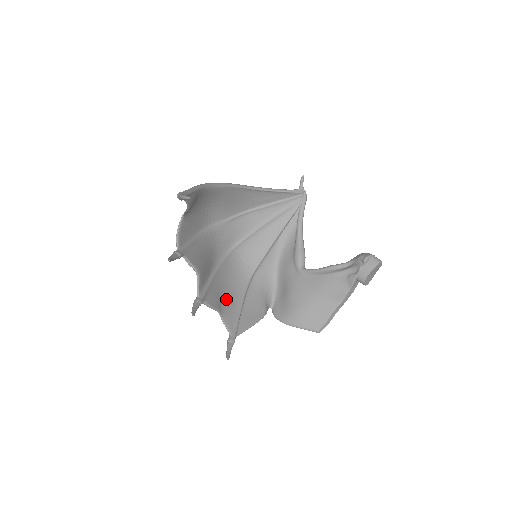
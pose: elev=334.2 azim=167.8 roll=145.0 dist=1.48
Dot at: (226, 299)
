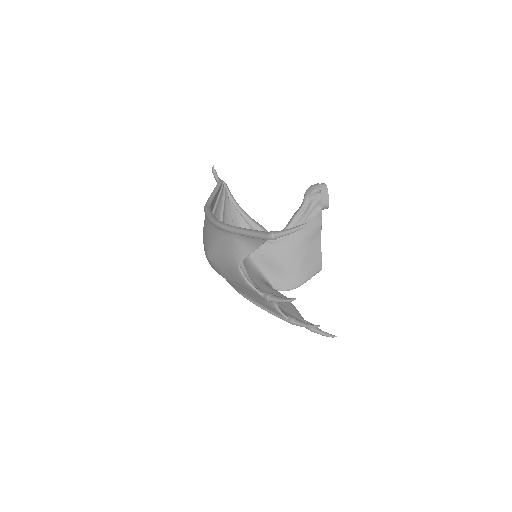
Dot at: occluded
